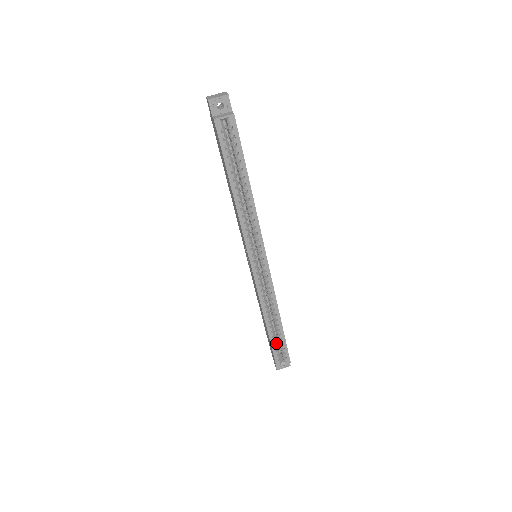
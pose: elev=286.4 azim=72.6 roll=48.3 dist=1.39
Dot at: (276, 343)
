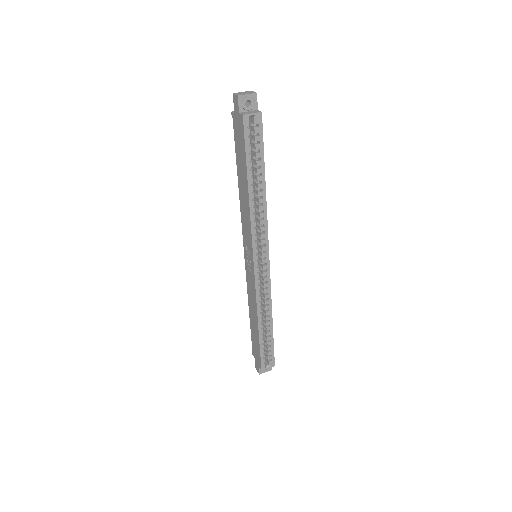
Dot at: (264, 345)
